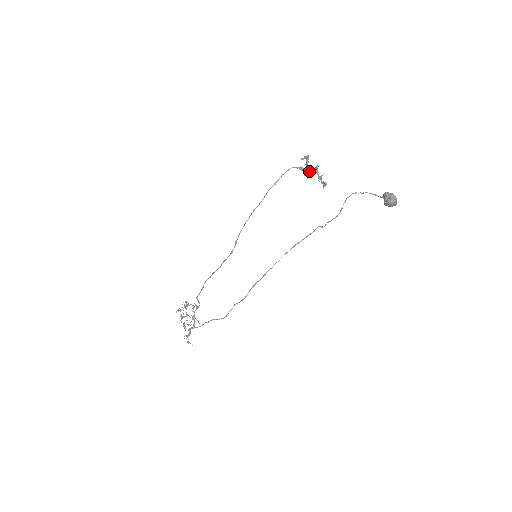
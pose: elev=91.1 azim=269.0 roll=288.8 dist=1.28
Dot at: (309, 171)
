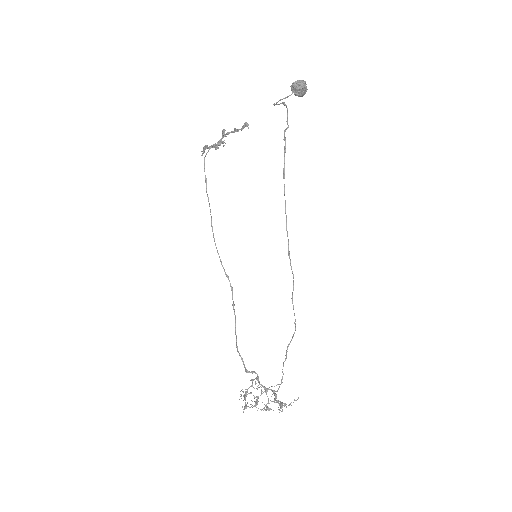
Dot at: occluded
